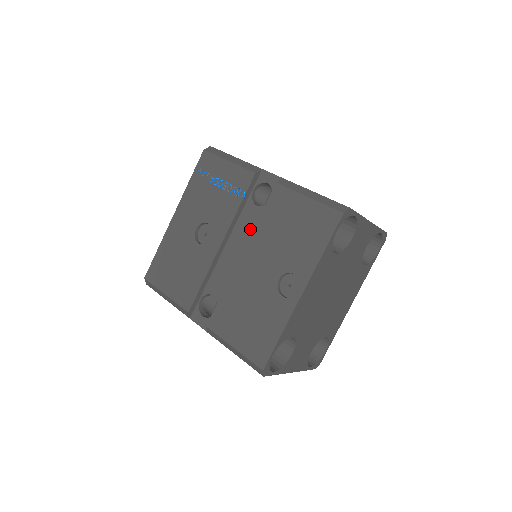
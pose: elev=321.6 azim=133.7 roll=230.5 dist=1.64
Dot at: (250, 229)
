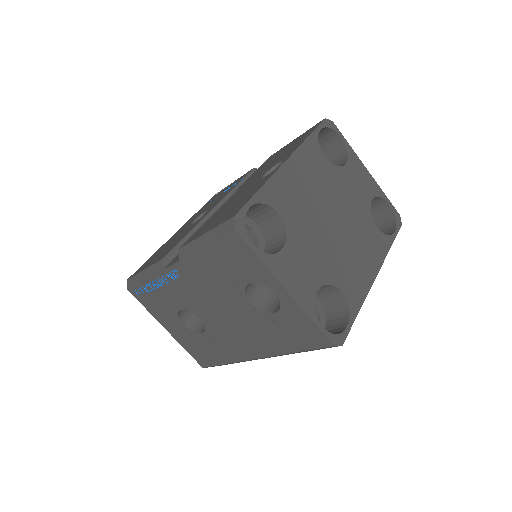
Dot at: occluded
